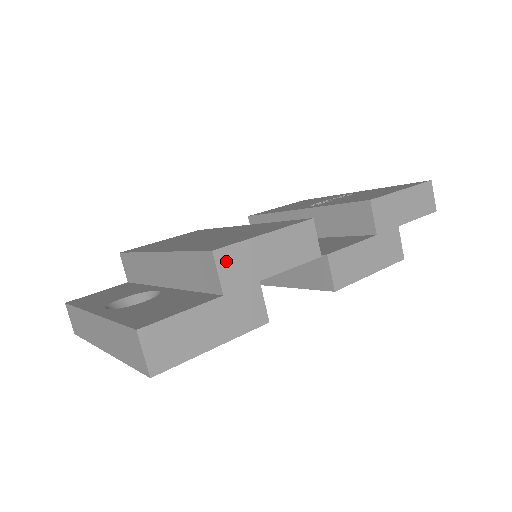
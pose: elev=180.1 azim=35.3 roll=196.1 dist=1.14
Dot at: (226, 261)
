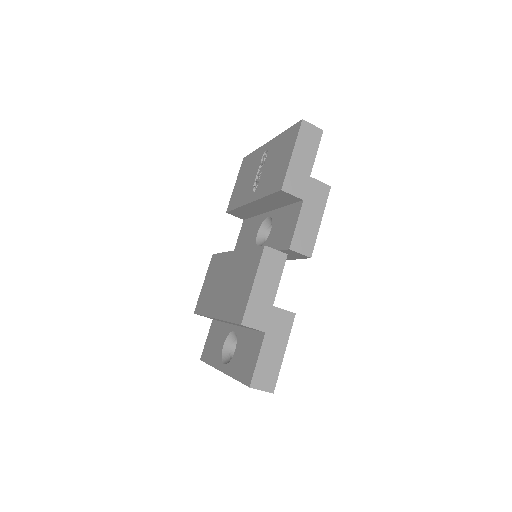
Dot at: (251, 320)
